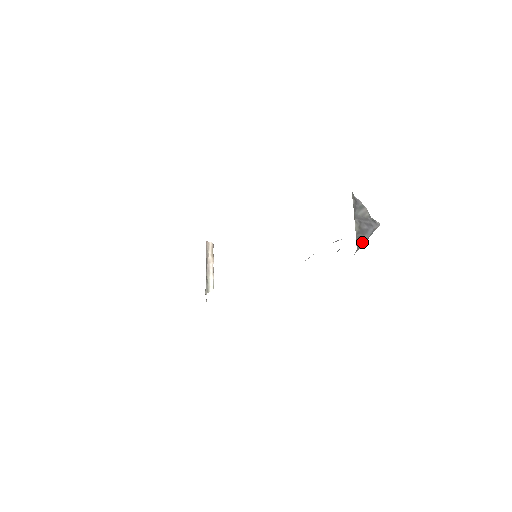
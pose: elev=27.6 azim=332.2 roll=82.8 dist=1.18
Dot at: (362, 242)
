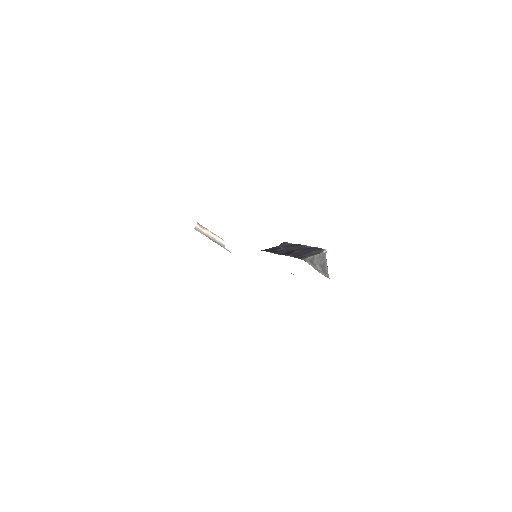
Dot at: (327, 270)
